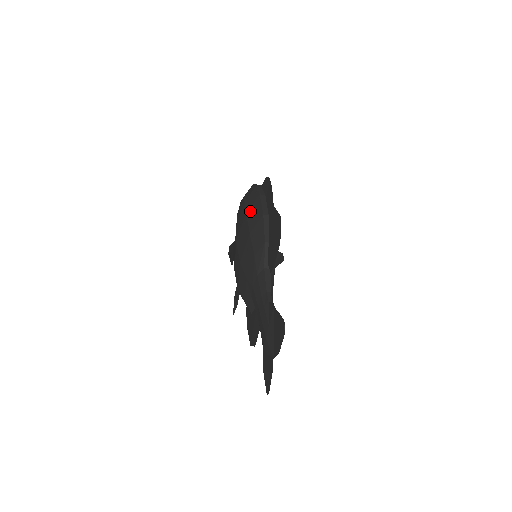
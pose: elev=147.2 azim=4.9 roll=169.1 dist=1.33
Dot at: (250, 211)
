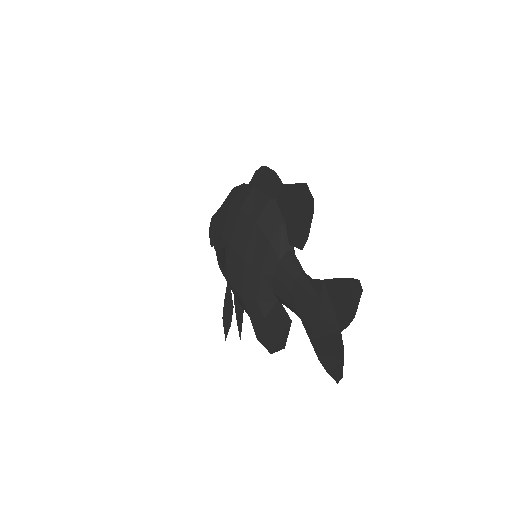
Dot at: (247, 204)
